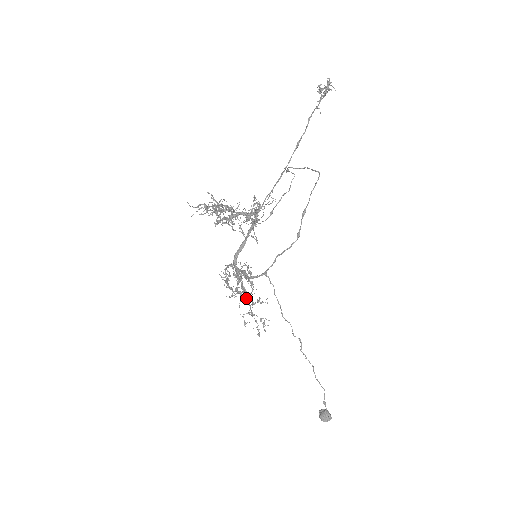
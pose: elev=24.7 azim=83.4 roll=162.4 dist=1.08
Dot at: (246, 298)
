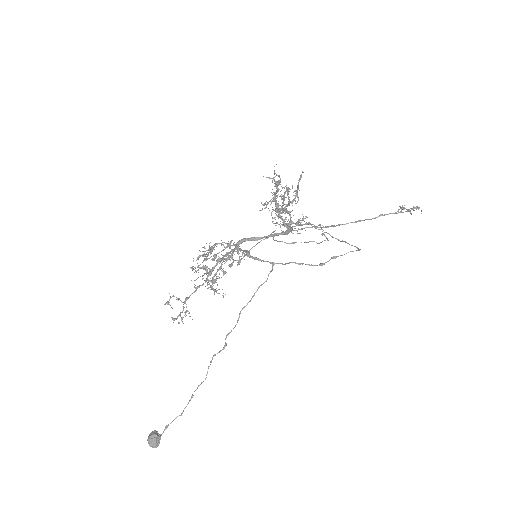
Dot at: (206, 279)
